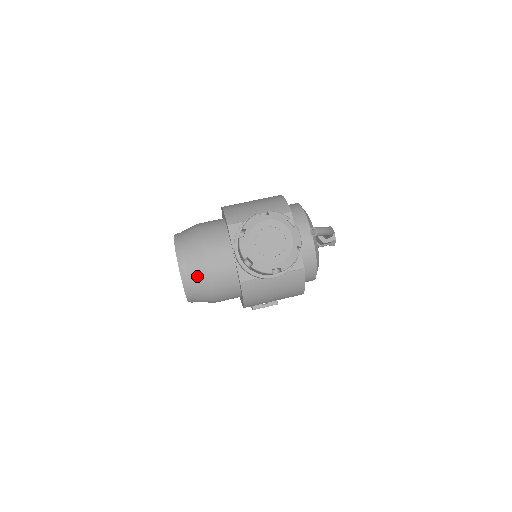
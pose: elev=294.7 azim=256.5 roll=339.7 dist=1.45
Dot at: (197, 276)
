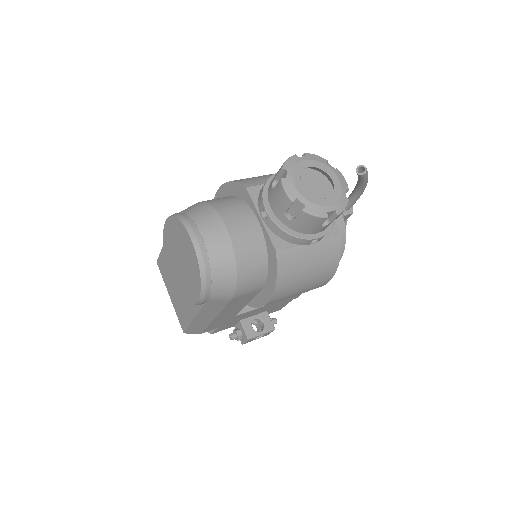
Dot at: (218, 250)
